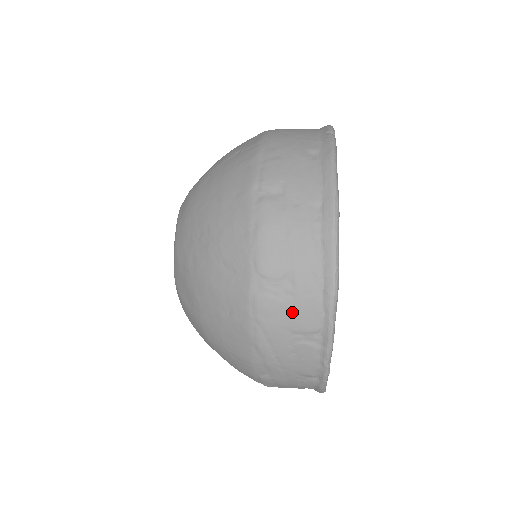
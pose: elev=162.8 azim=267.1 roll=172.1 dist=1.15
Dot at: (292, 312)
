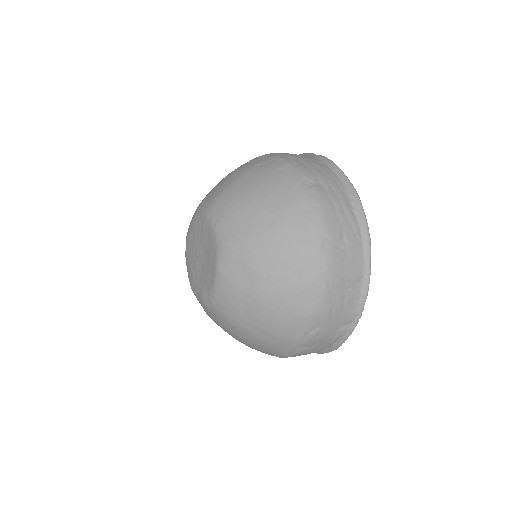
Dot at: (347, 264)
